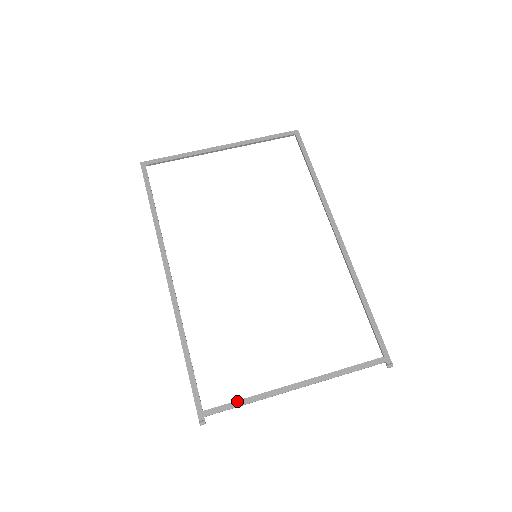
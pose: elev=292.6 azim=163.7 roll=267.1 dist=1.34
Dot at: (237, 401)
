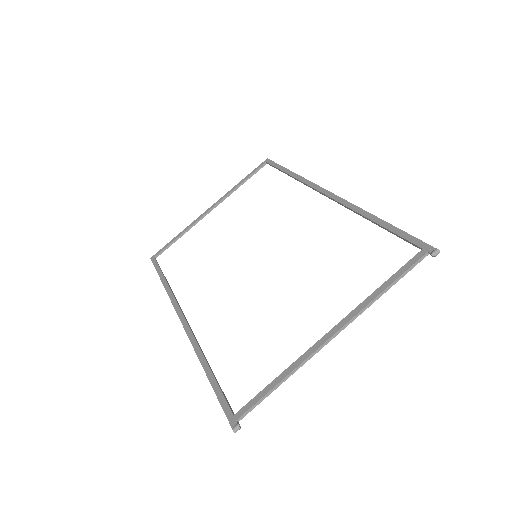
Dot at: (268, 385)
